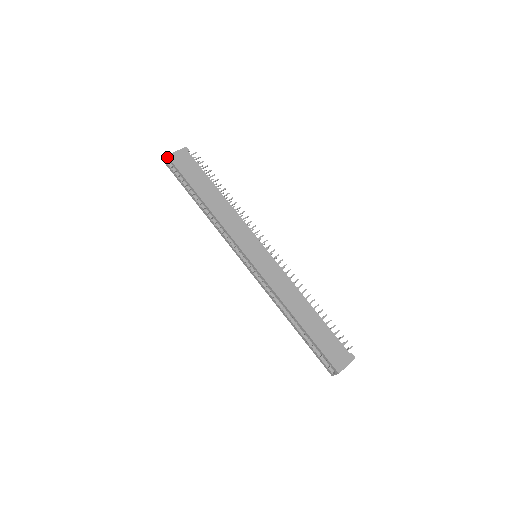
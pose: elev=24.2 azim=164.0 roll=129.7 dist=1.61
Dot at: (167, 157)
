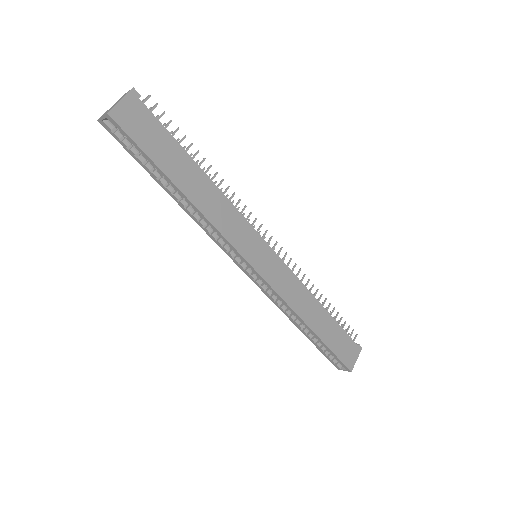
Dot at: (107, 115)
